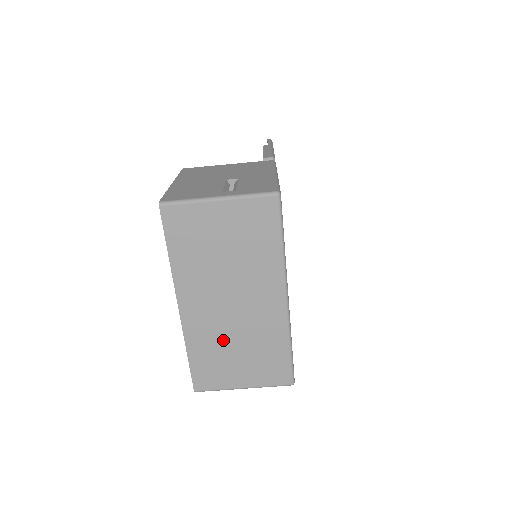
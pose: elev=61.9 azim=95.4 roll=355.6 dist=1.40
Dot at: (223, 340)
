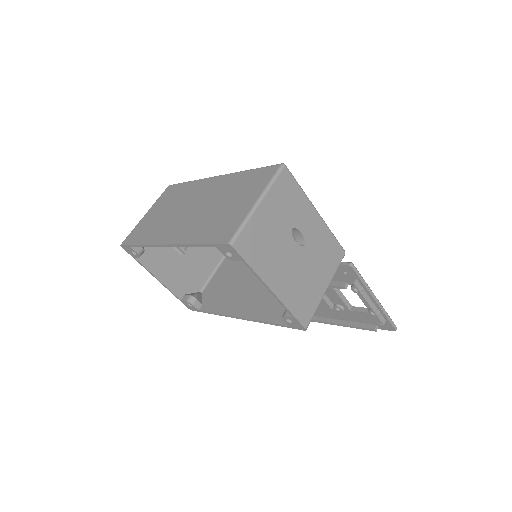
Dot at: (208, 216)
